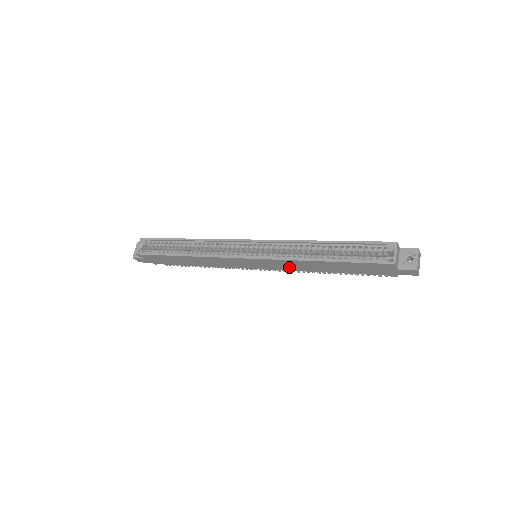
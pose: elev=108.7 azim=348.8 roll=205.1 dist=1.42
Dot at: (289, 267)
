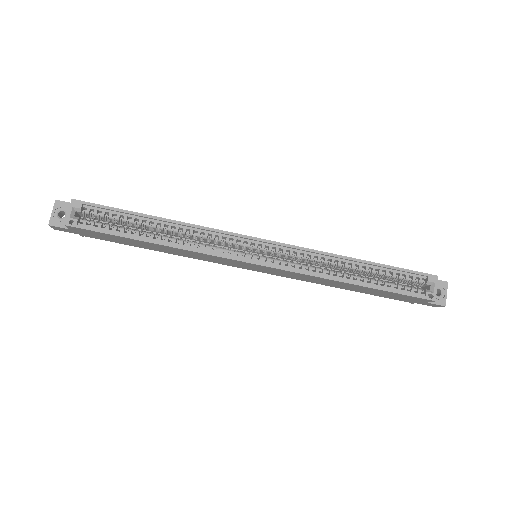
Dot at: (300, 278)
